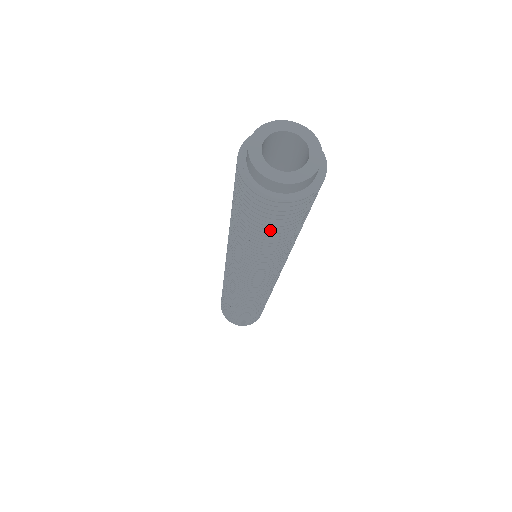
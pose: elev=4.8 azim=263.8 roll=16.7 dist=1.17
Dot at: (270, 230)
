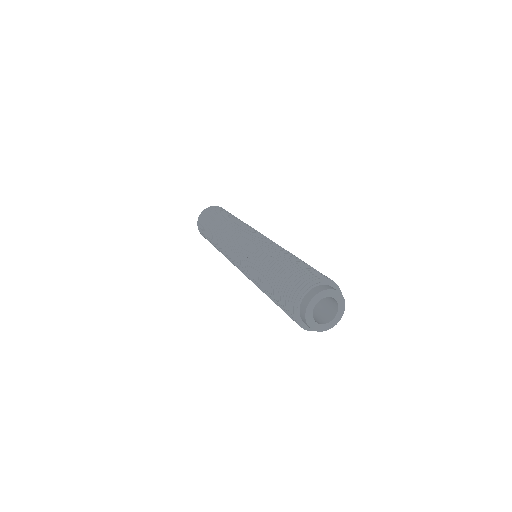
Dot at: occluded
